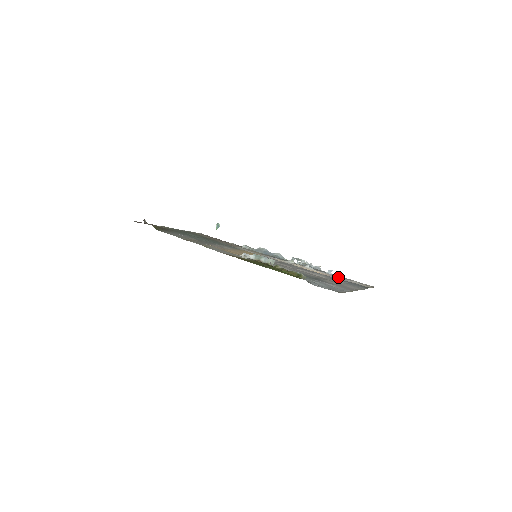
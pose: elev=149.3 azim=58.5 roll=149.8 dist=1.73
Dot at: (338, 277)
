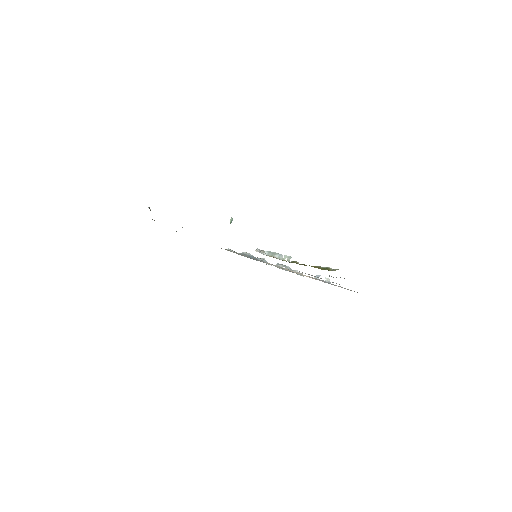
Dot at: (326, 282)
